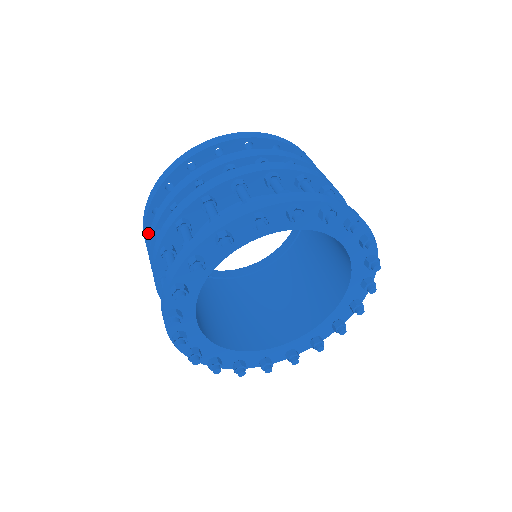
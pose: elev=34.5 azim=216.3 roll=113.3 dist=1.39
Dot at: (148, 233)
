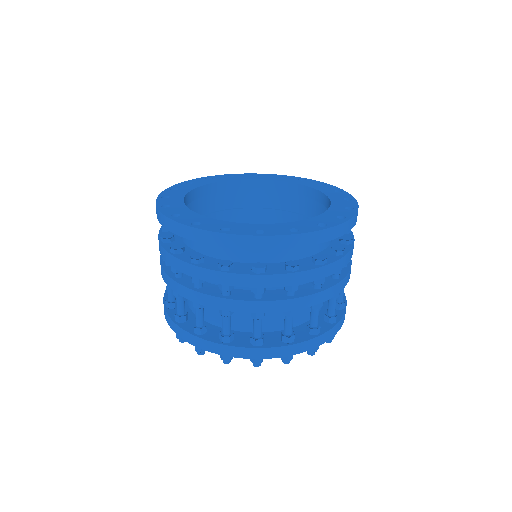
Dot at: occluded
